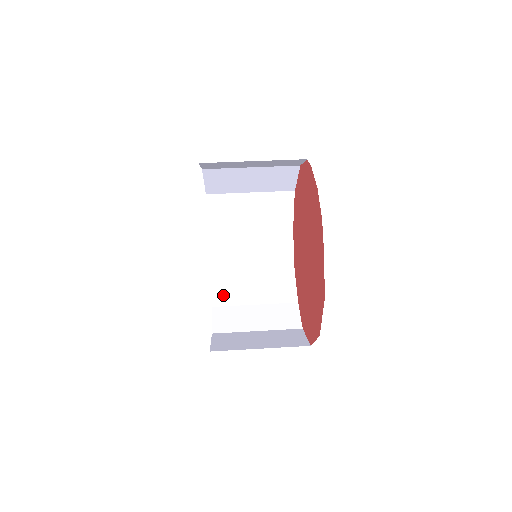
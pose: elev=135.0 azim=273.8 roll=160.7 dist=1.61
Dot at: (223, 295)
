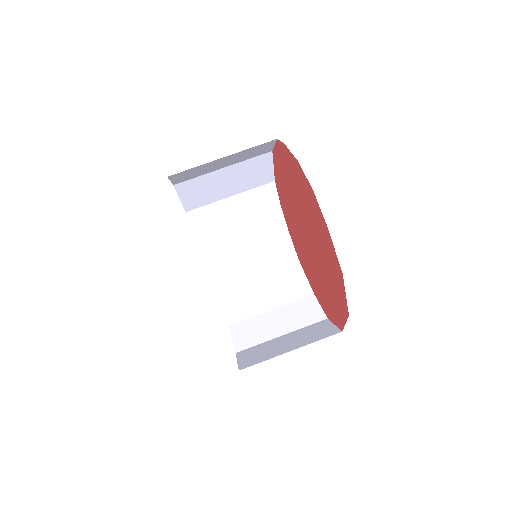
Dot at: (235, 311)
